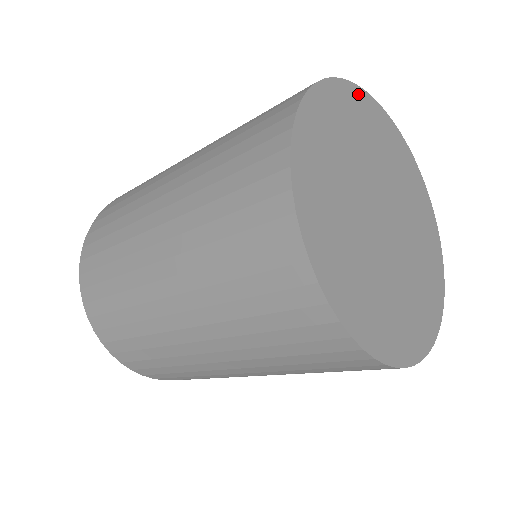
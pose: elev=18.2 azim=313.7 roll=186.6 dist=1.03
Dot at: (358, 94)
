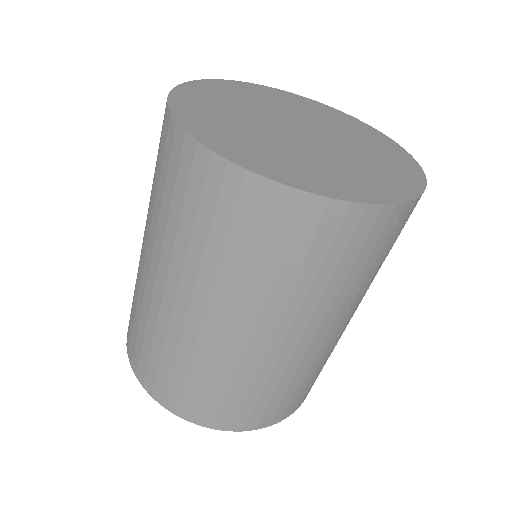
Dot at: (217, 83)
